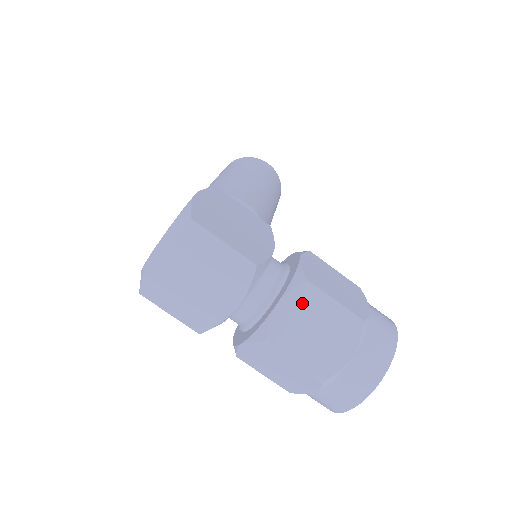
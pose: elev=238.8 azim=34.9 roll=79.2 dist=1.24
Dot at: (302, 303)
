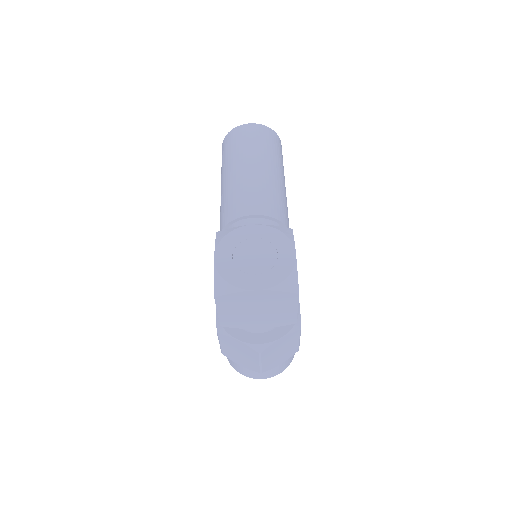
Dot at: (290, 339)
